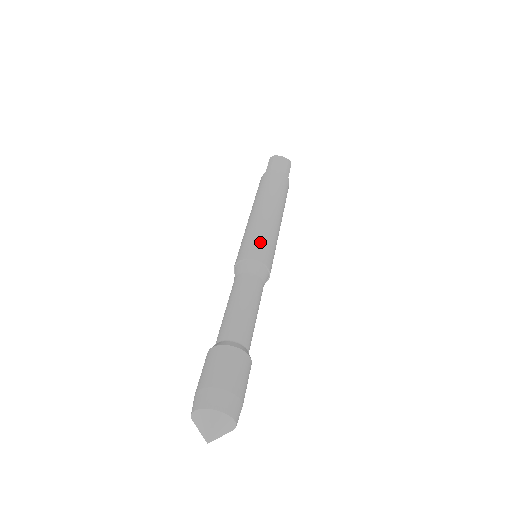
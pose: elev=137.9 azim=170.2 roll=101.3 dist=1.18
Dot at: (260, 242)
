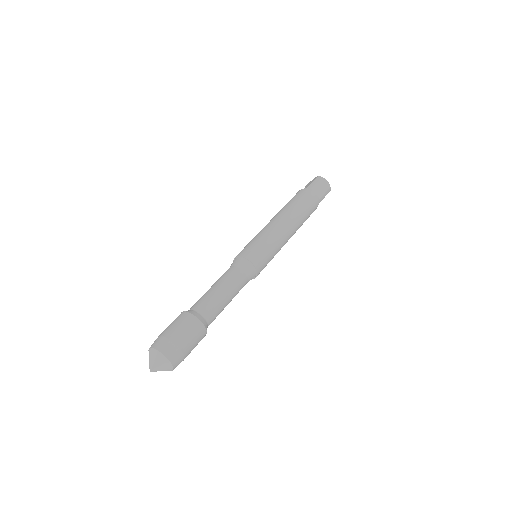
Dot at: (264, 251)
